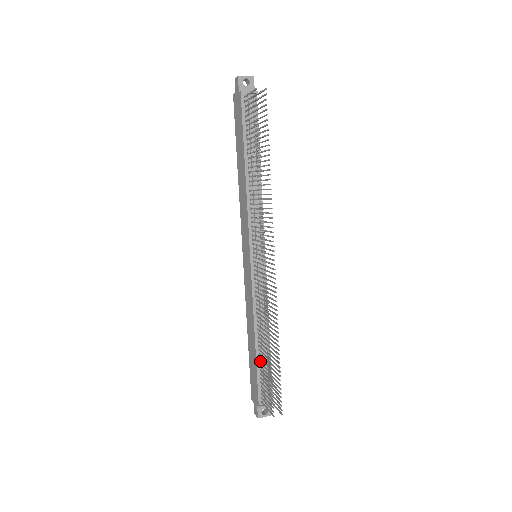
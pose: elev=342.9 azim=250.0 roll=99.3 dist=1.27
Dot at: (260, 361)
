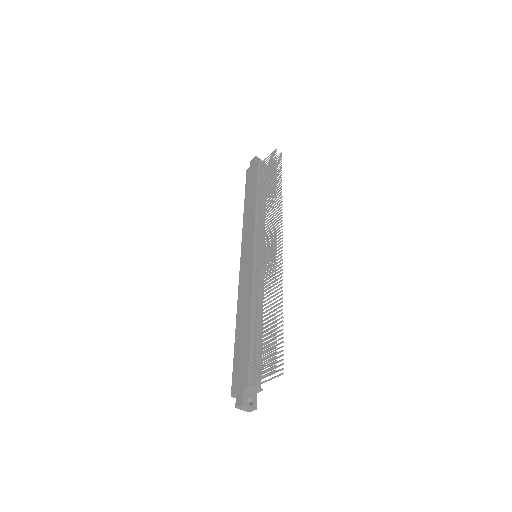
Dot at: (253, 338)
